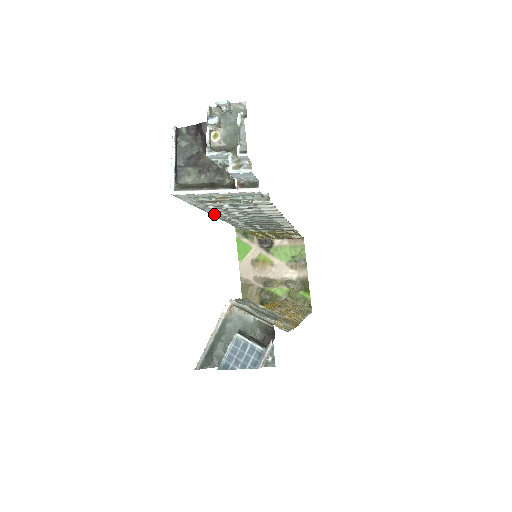
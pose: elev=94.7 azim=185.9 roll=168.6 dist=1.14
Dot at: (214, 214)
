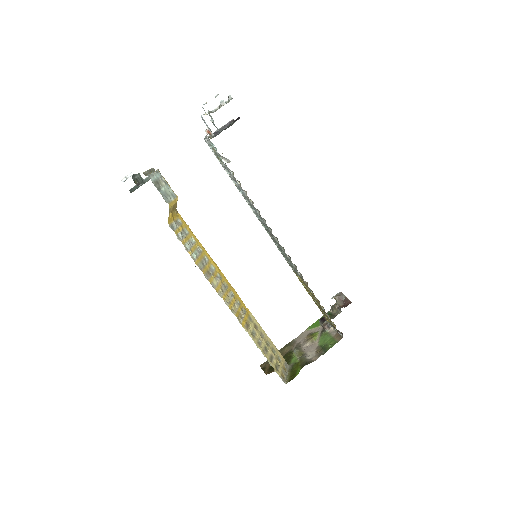
Dot at: occluded
